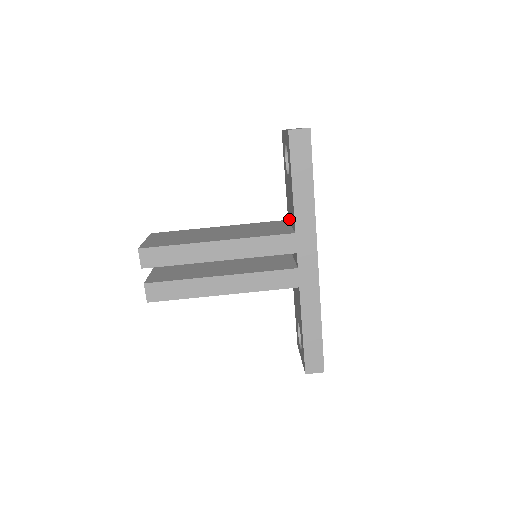
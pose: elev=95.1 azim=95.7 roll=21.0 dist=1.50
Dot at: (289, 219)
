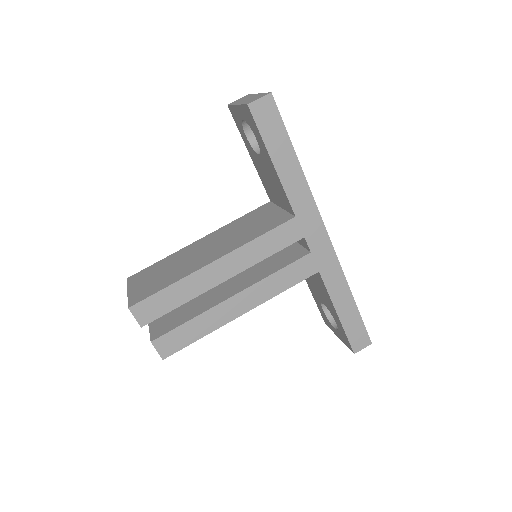
Dot at: (273, 201)
